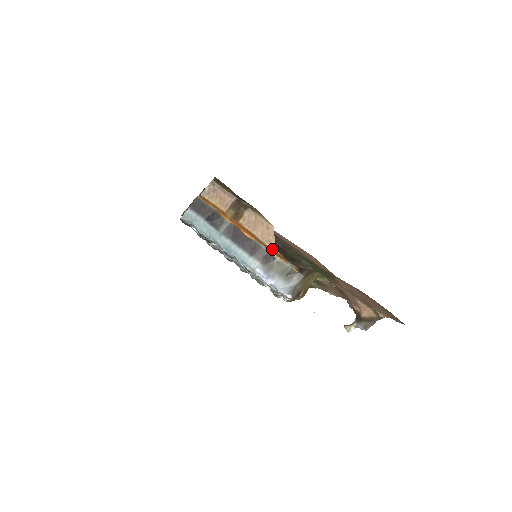
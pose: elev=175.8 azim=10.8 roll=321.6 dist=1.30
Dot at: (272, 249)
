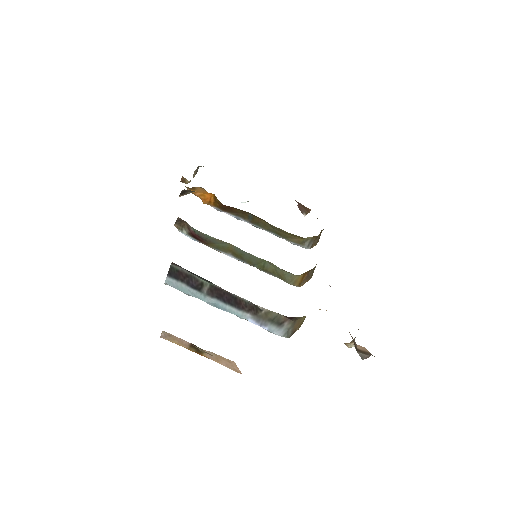
Dot at: (240, 373)
